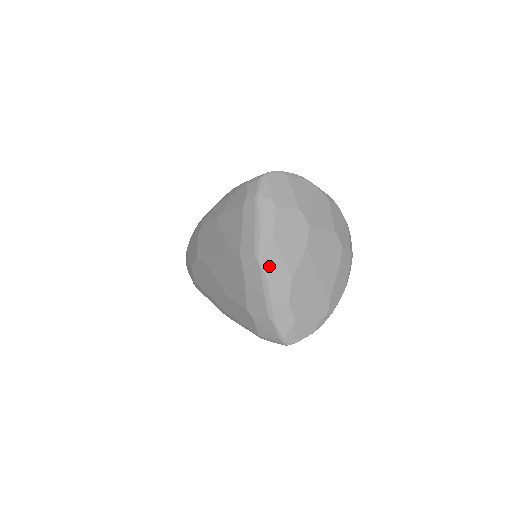
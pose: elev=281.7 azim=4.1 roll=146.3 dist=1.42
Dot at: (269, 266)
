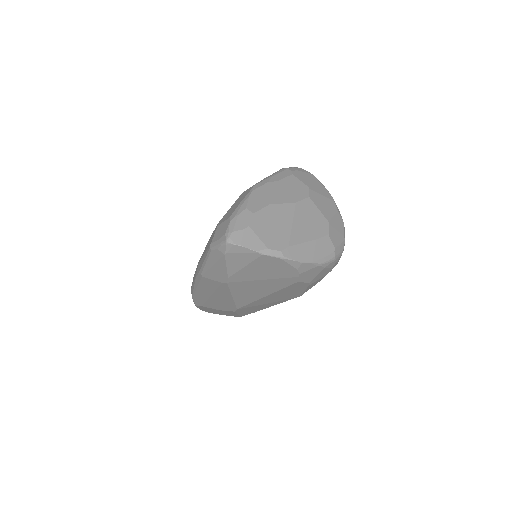
Dot at: (259, 190)
